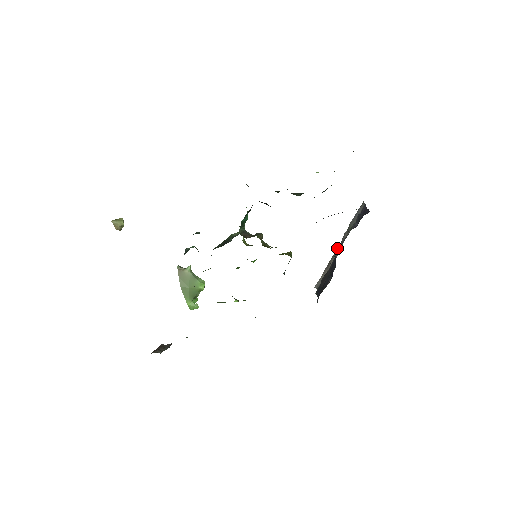
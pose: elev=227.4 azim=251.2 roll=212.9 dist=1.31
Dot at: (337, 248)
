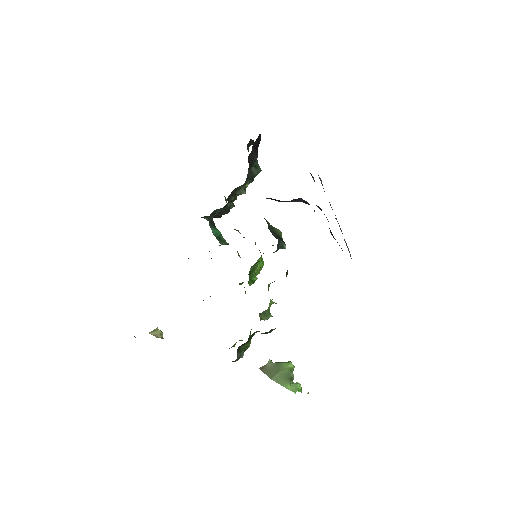
Dot at: occluded
